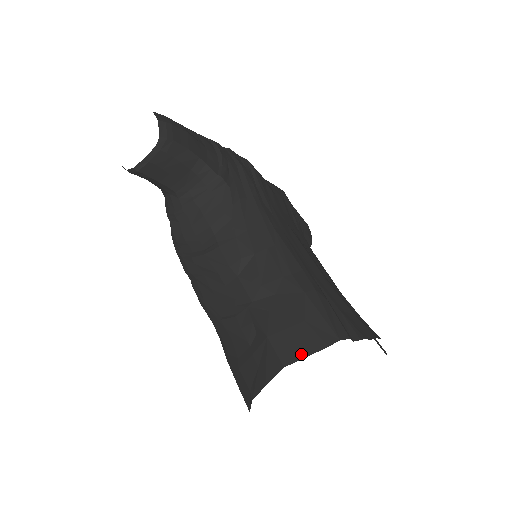
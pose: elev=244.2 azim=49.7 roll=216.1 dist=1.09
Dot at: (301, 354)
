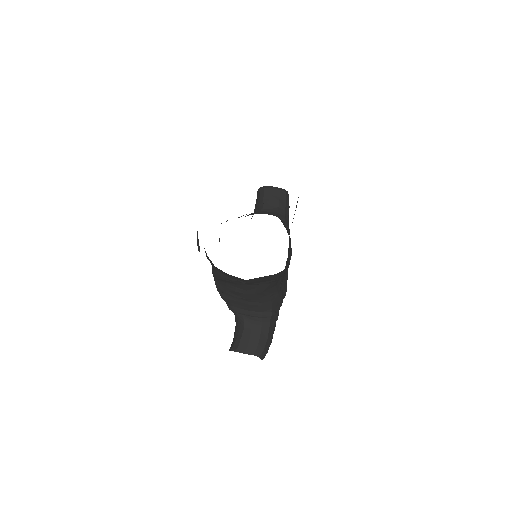
Dot at: occluded
